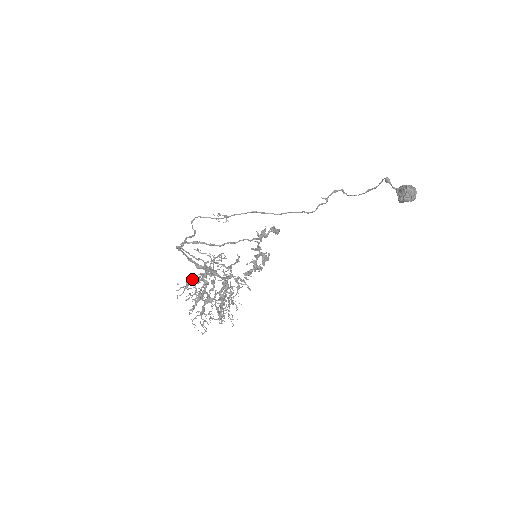
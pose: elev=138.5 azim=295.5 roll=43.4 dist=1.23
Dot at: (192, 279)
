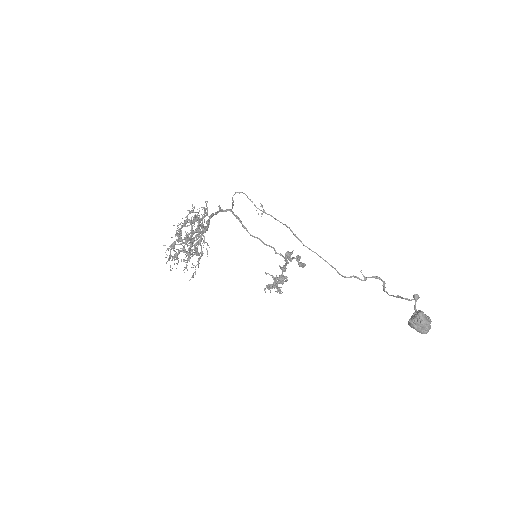
Dot at: (188, 220)
